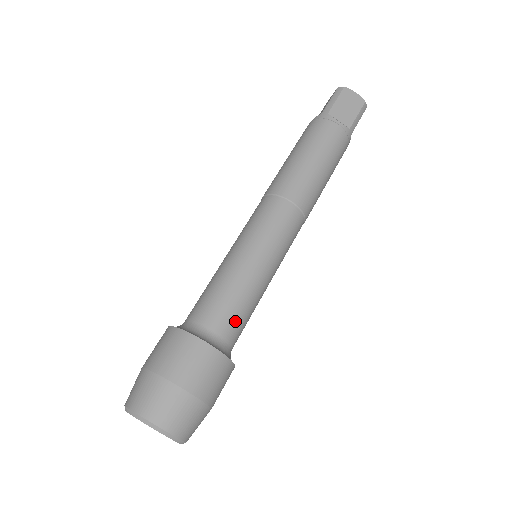
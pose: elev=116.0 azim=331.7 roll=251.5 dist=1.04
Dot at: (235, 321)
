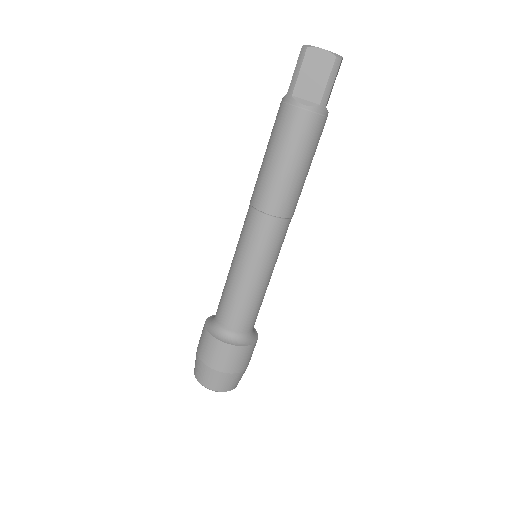
Dot at: (244, 319)
